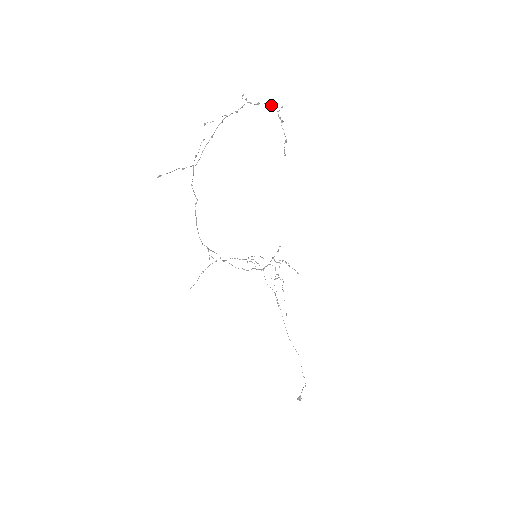
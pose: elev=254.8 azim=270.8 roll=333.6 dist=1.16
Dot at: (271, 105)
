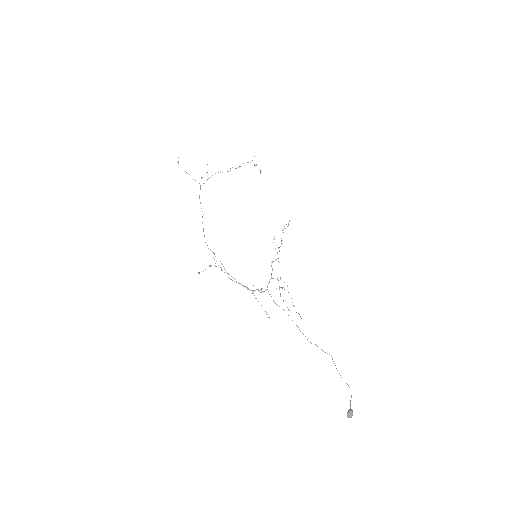
Dot at: (248, 162)
